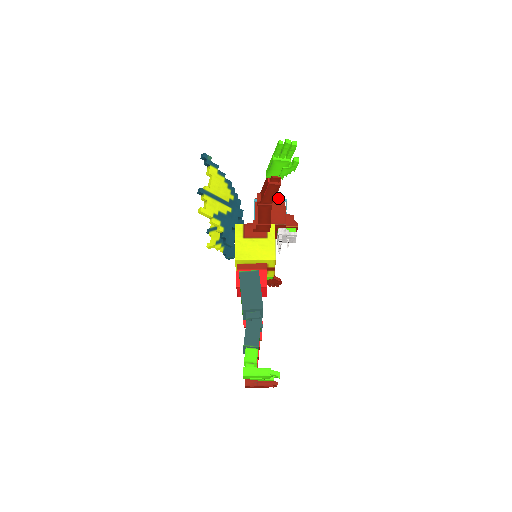
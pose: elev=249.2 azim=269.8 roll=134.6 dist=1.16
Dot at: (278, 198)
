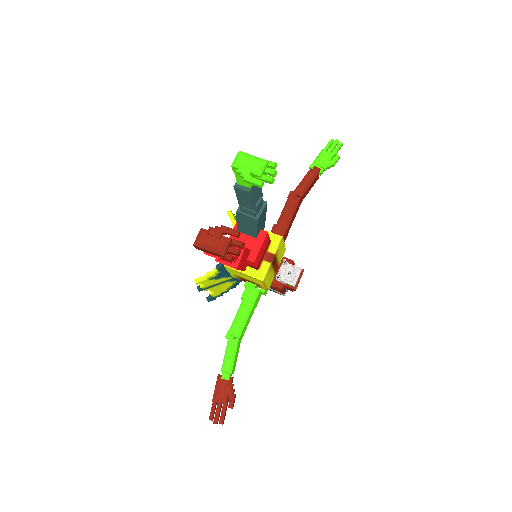
Dot at: occluded
